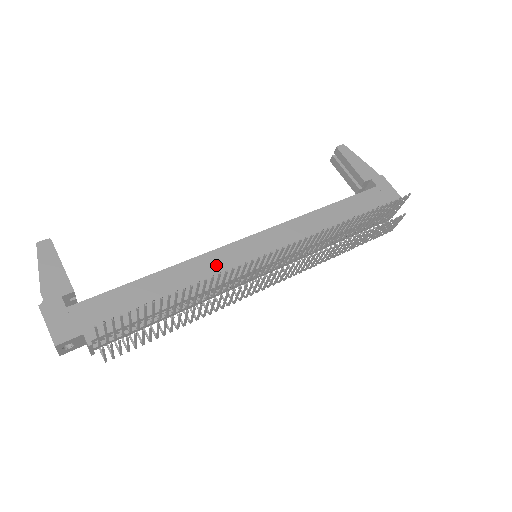
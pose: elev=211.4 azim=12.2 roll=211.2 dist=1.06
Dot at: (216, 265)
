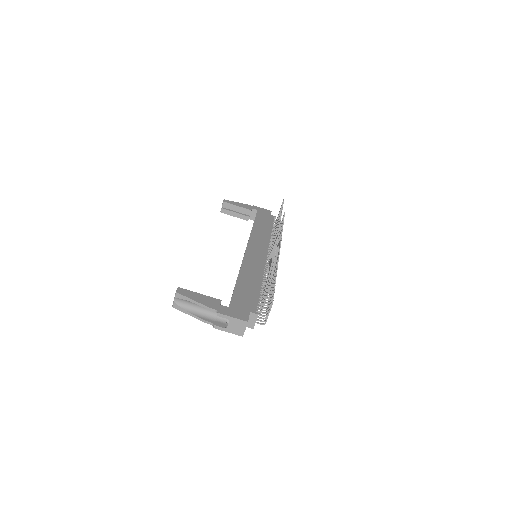
Dot at: (252, 263)
